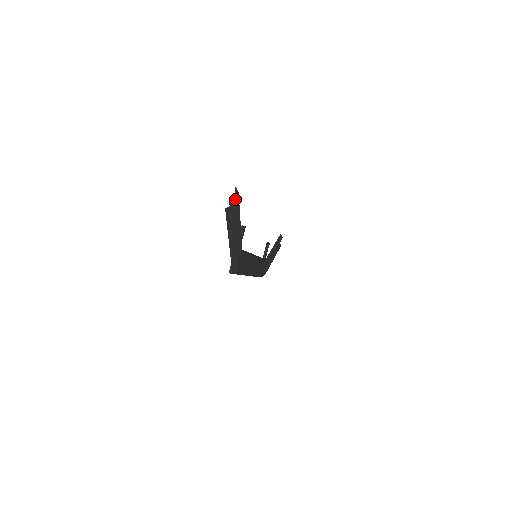
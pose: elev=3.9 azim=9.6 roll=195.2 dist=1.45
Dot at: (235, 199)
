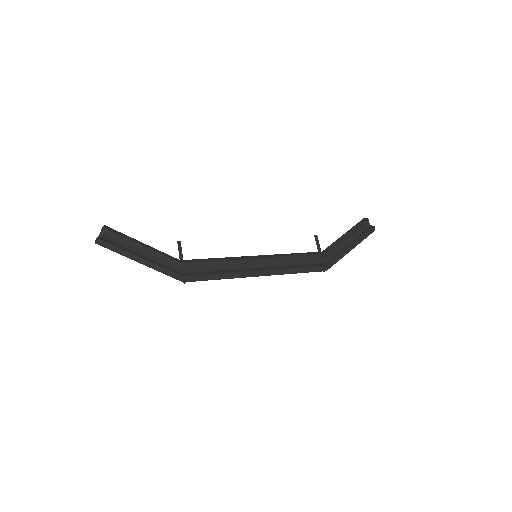
Dot at: (107, 232)
